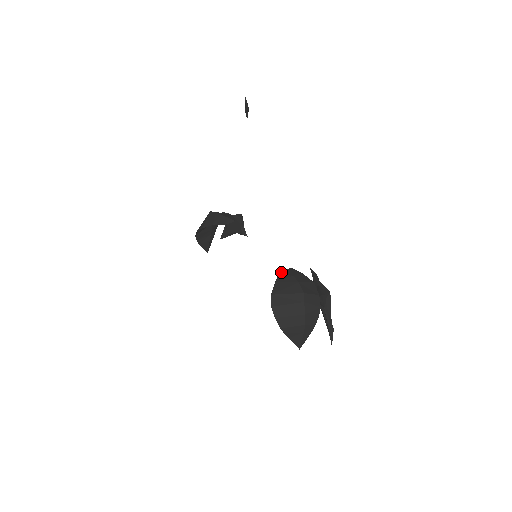
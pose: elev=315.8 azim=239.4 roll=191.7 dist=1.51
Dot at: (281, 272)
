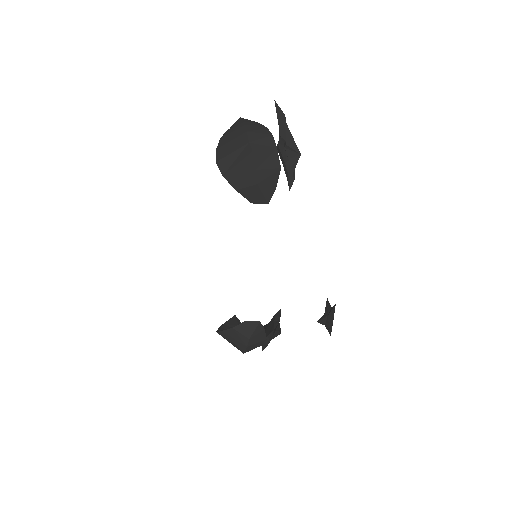
Dot at: (246, 323)
